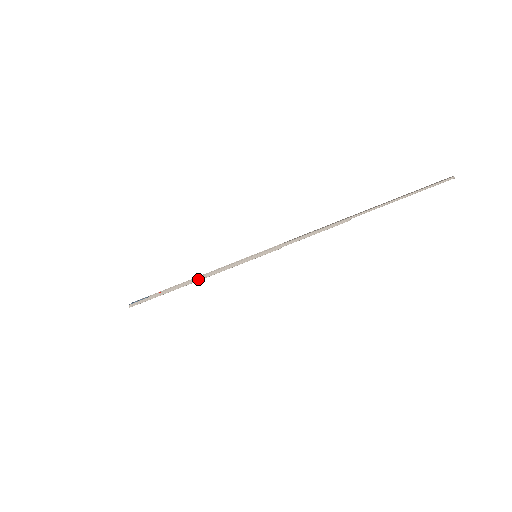
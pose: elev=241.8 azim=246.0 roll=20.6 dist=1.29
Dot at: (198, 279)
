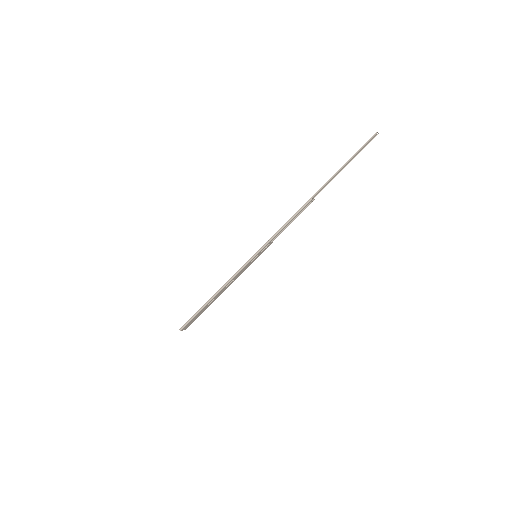
Dot at: (220, 290)
